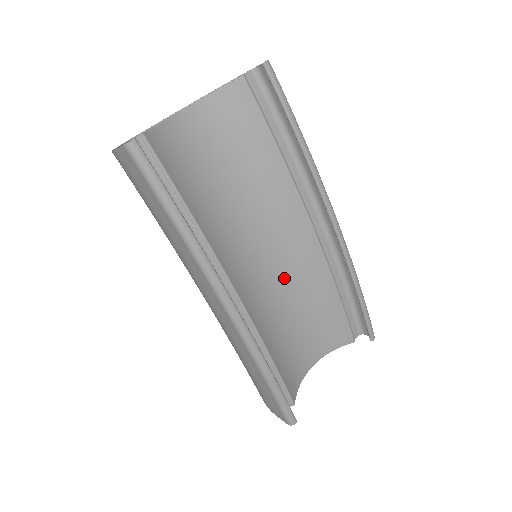
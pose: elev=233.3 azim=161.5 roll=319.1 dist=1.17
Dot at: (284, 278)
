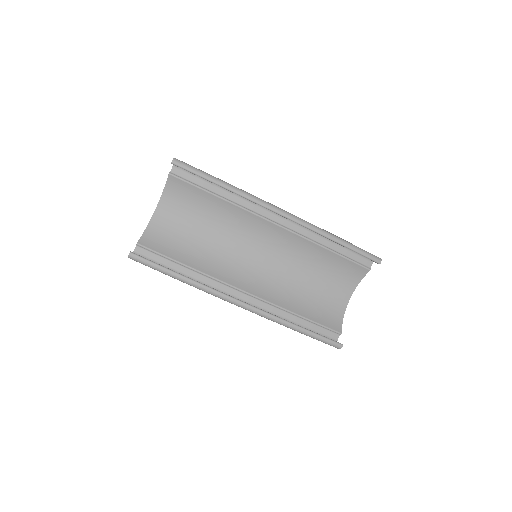
Dot at: (279, 260)
